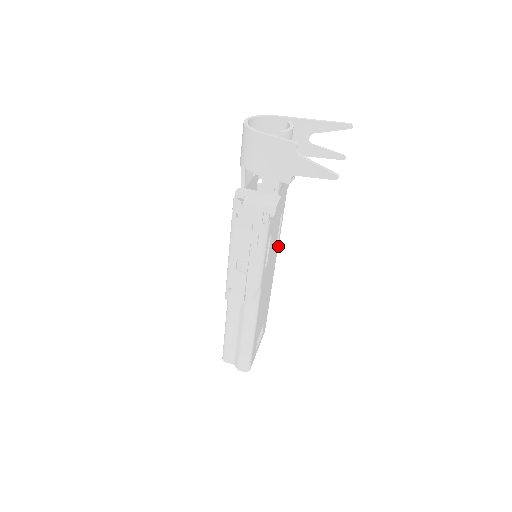
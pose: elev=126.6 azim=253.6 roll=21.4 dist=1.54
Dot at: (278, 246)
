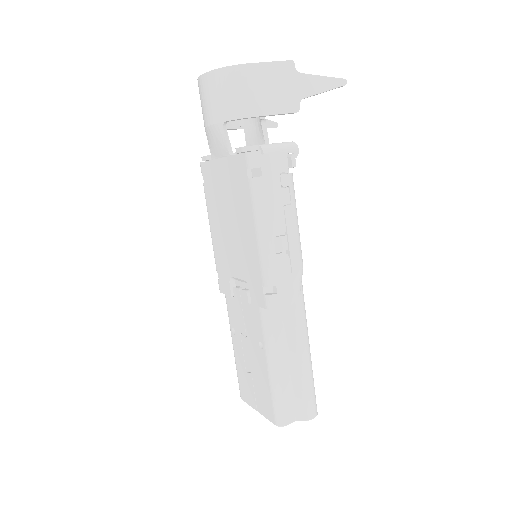
Dot at: occluded
